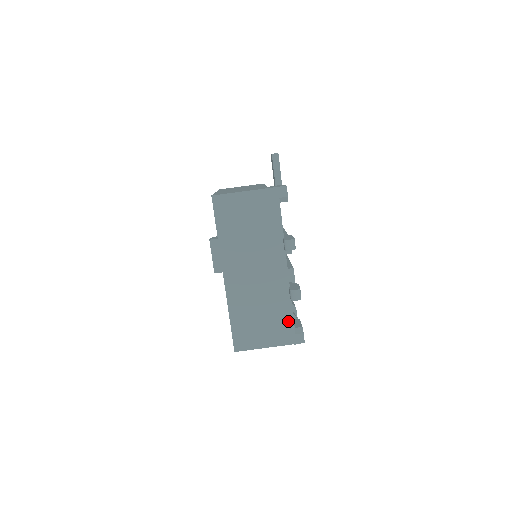
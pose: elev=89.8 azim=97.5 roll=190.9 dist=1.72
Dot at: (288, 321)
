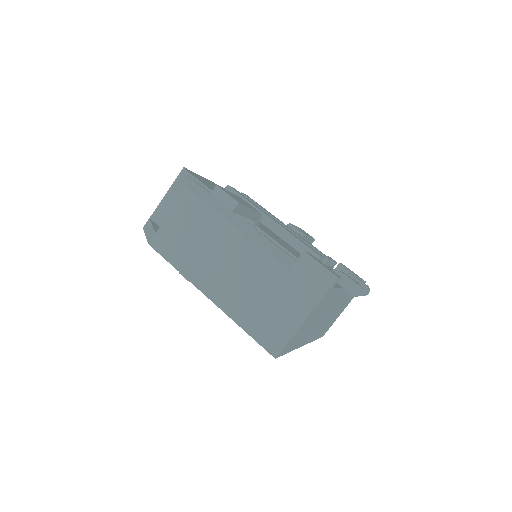
Dot at: occluded
